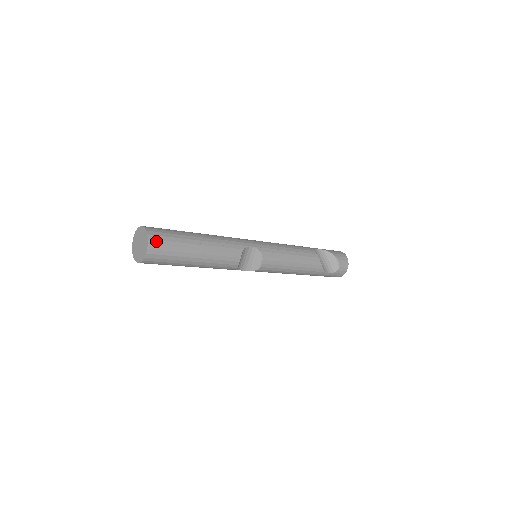
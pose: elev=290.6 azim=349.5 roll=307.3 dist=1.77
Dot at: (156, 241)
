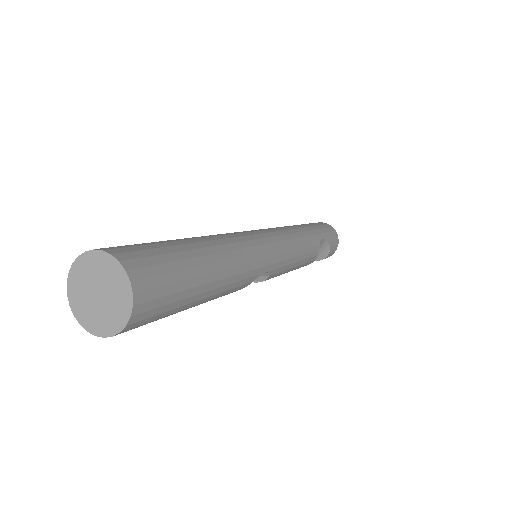
Dot at: (139, 322)
